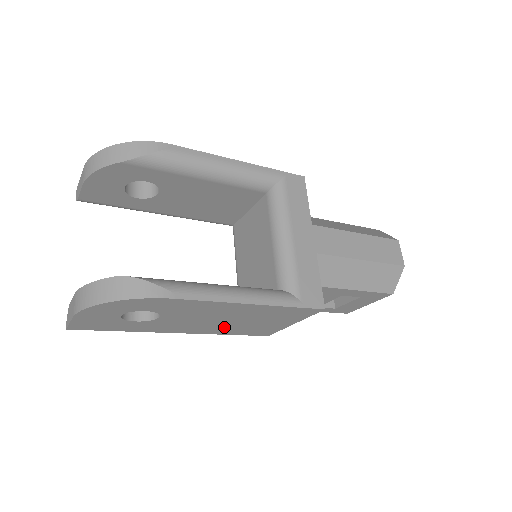
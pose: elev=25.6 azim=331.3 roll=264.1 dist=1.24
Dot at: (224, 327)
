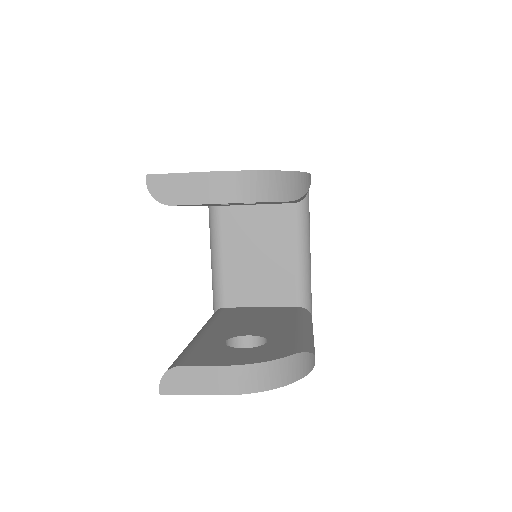
Dot at: occluded
